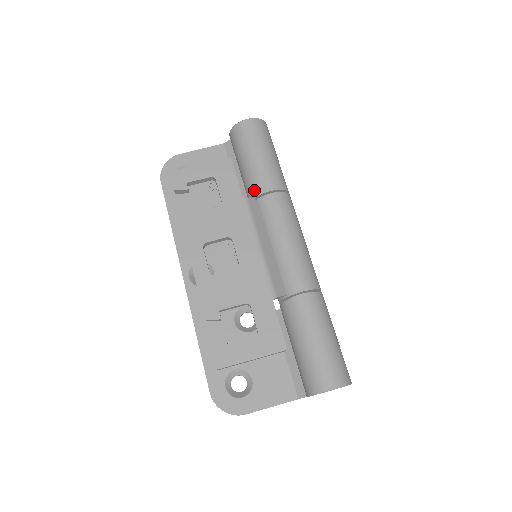
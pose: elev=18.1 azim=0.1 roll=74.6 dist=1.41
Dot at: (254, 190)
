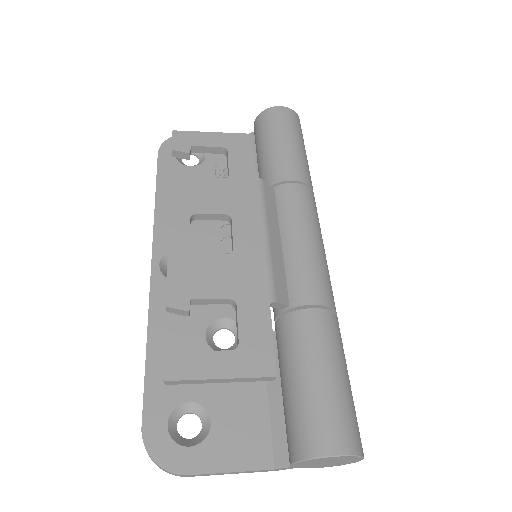
Dot at: (272, 177)
